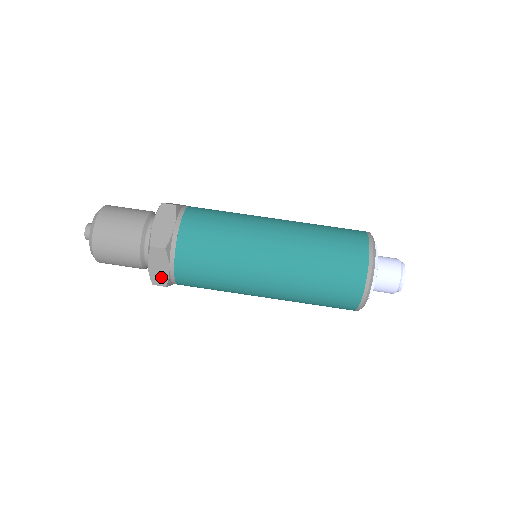
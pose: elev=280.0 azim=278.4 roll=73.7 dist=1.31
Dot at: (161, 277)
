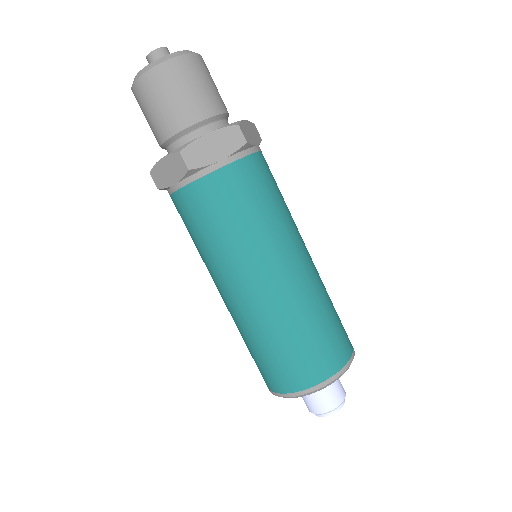
Dot at: occluded
